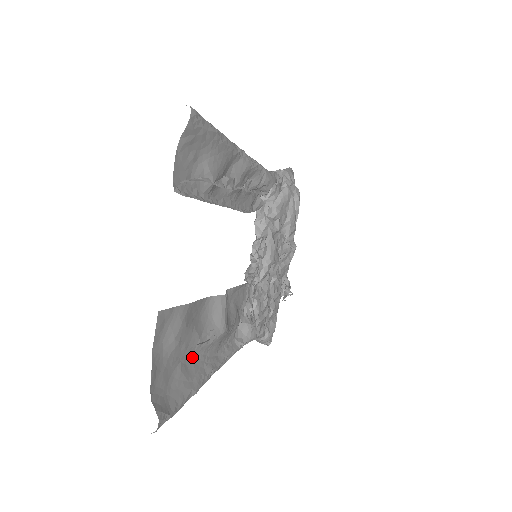
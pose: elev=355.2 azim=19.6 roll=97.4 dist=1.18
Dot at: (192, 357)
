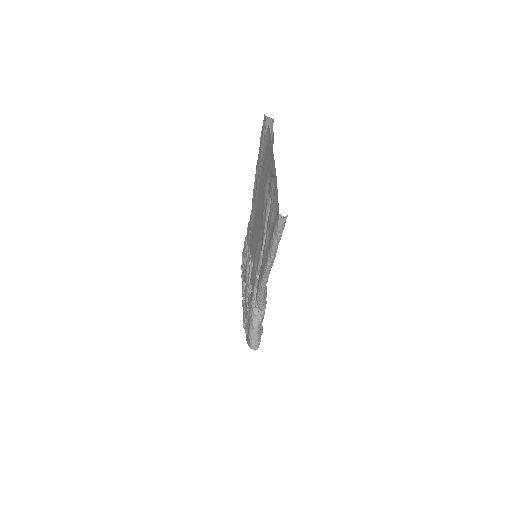
Dot at: occluded
